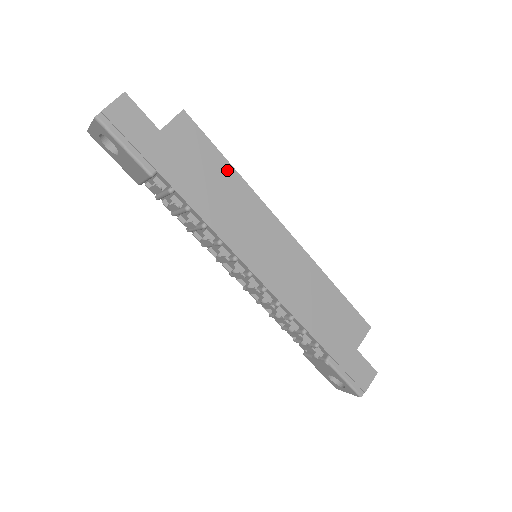
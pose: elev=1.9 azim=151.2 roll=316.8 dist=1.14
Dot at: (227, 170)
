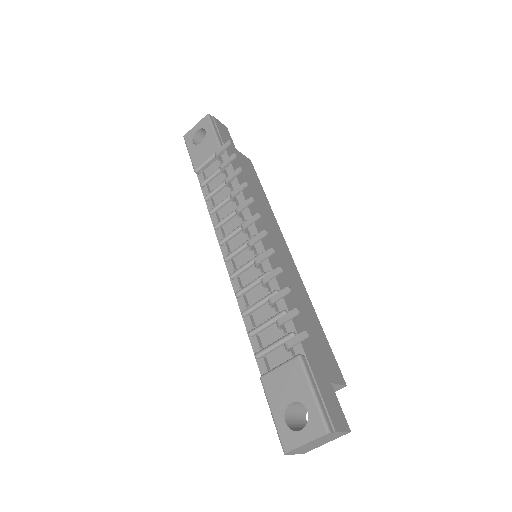
Dot at: (263, 195)
